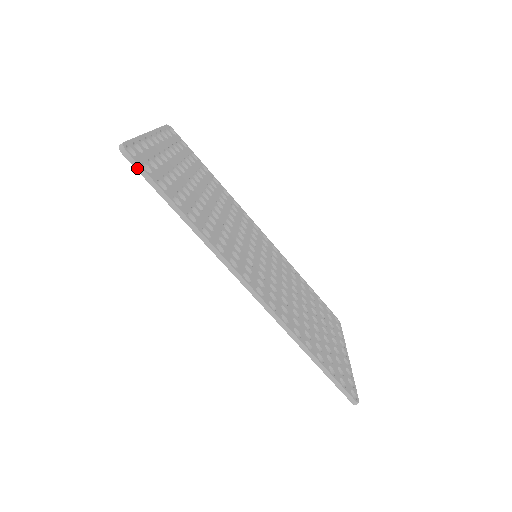
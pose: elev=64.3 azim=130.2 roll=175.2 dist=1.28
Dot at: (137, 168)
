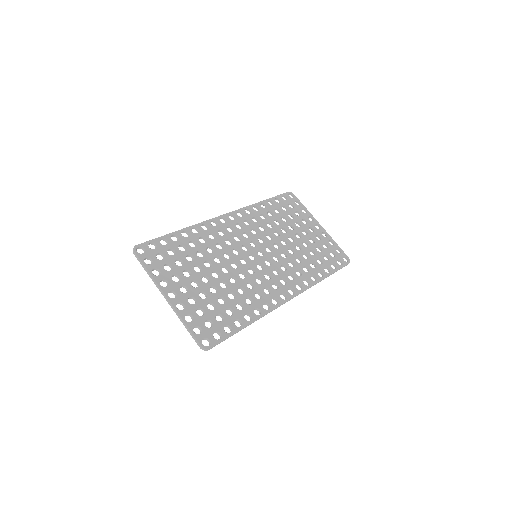
Dot at: occluded
